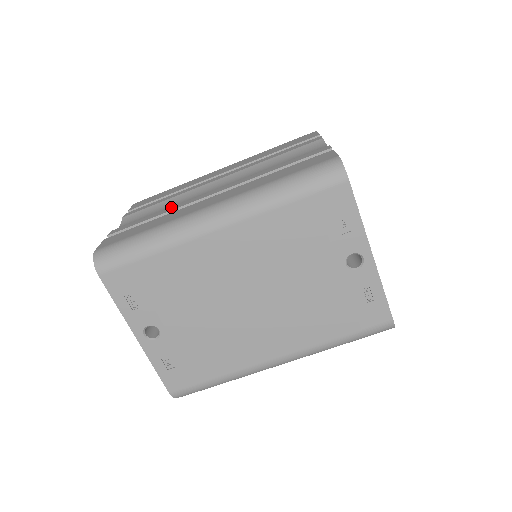
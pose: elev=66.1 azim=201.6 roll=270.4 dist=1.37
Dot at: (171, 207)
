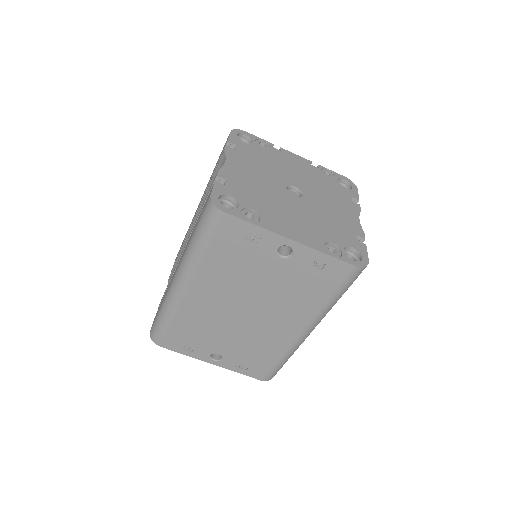
Dot at: occluded
